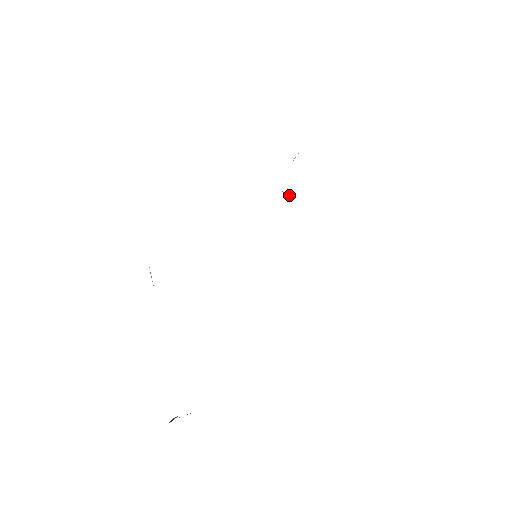
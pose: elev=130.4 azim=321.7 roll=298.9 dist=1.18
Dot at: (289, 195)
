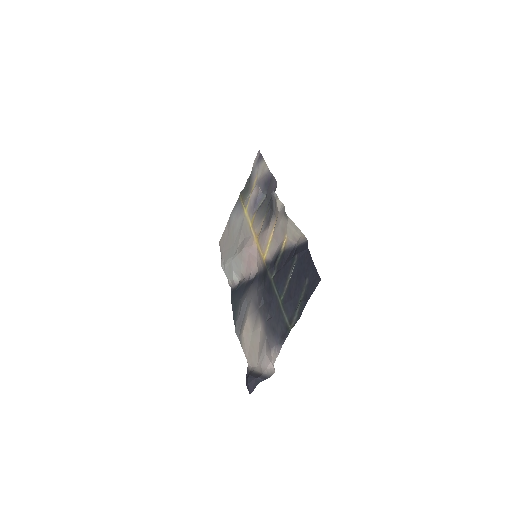
Dot at: (254, 214)
